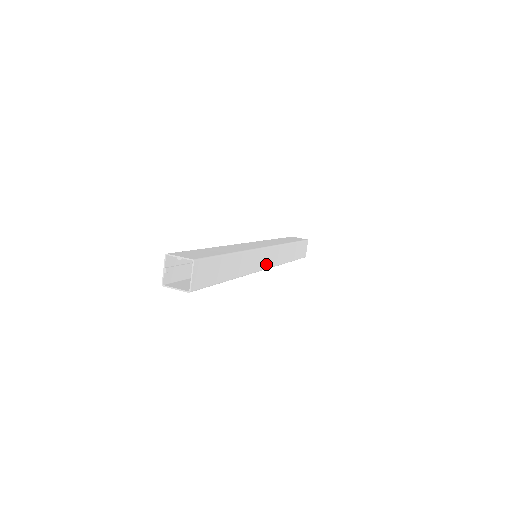
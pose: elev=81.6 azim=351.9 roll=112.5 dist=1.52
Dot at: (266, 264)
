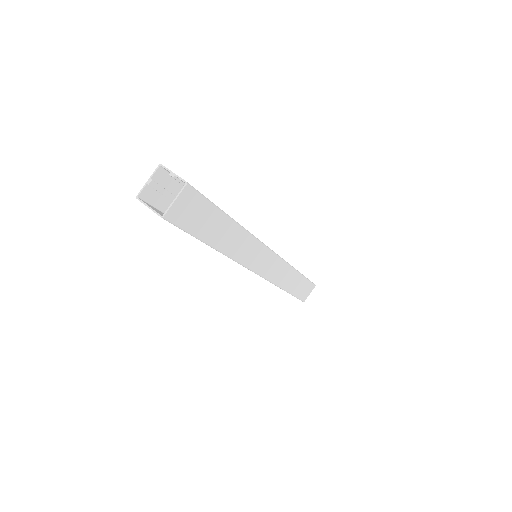
Dot at: (262, 269)
